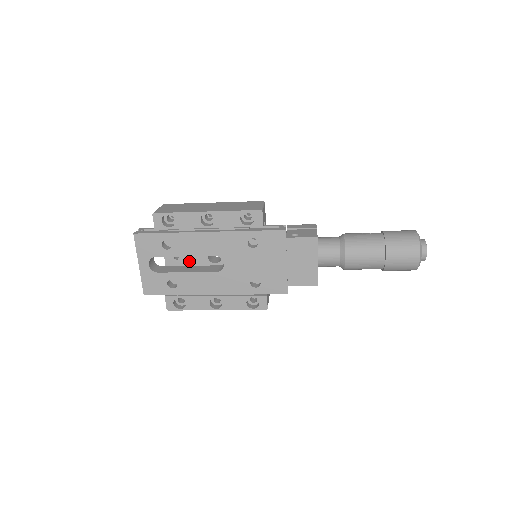
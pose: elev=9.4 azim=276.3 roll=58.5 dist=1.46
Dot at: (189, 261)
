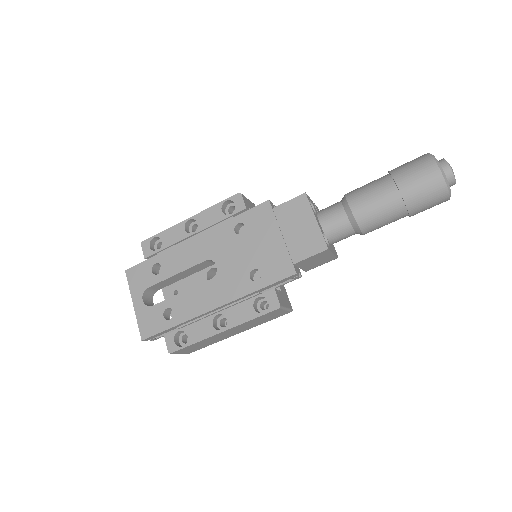
Dot at: occluded
